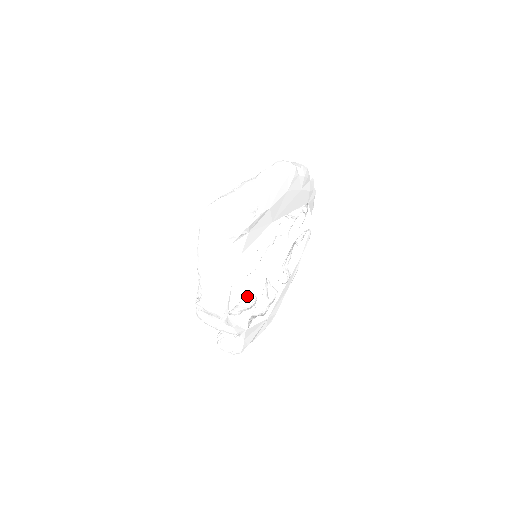
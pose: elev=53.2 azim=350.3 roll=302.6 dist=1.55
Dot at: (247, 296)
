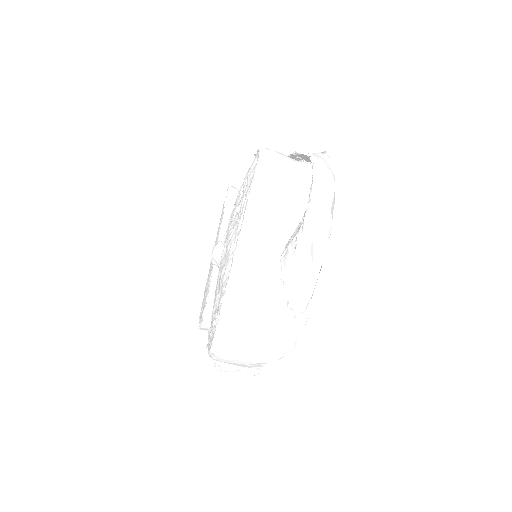
Dot at: occluded
